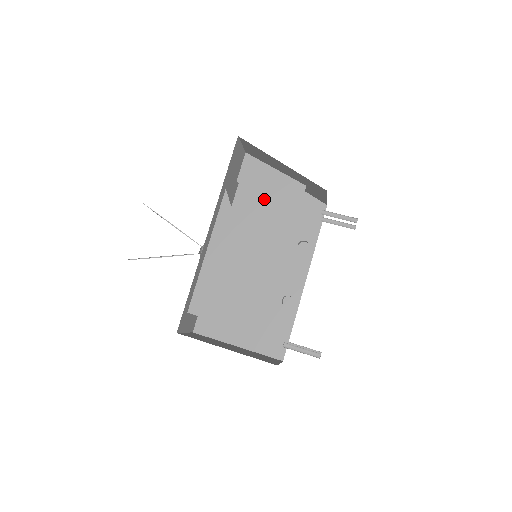
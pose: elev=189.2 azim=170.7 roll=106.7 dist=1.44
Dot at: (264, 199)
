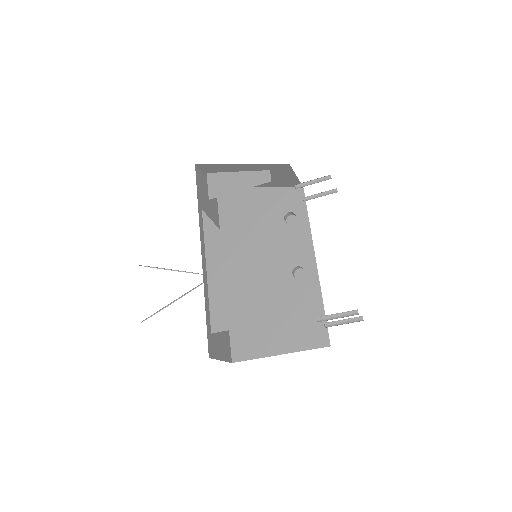
Dot at: (246, 212)
